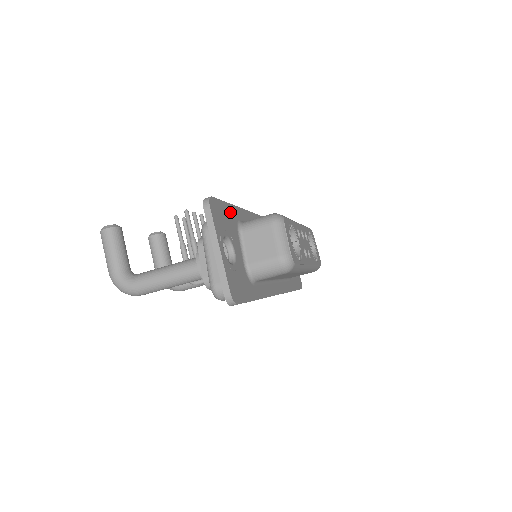
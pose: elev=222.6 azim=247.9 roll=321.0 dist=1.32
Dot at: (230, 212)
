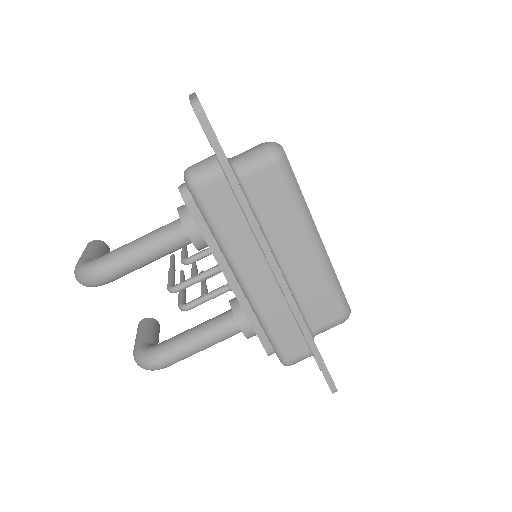
Dot at: occluded
